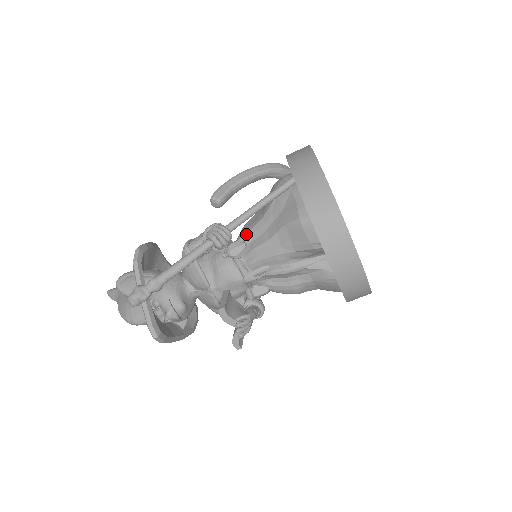
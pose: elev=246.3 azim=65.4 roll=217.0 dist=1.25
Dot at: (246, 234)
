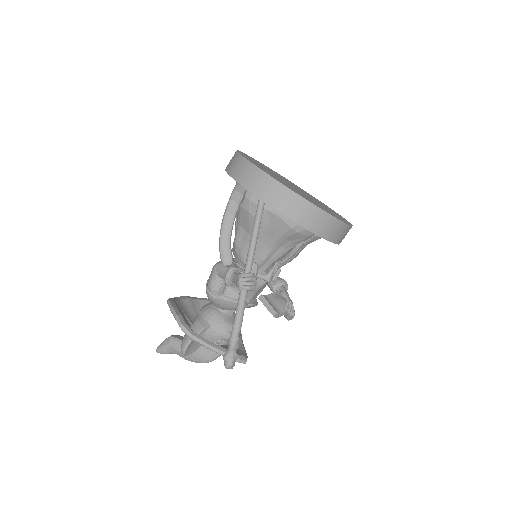
Dot at: occluded
